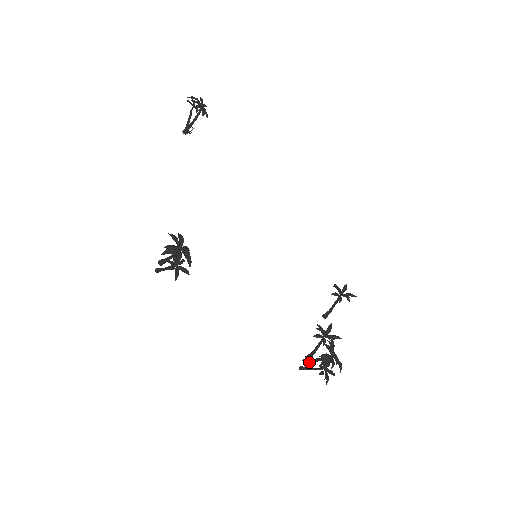
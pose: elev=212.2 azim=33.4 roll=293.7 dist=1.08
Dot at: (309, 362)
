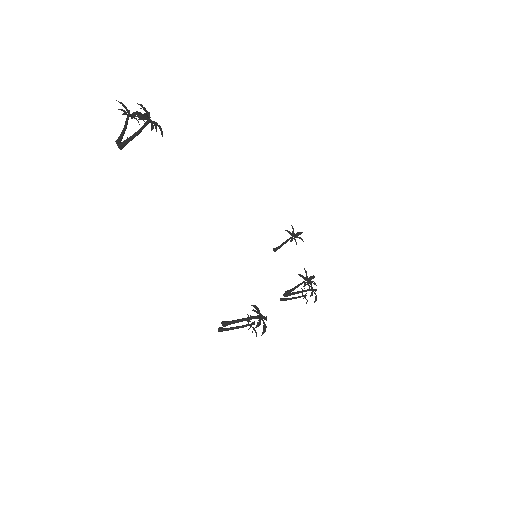
Dot at: occluded
